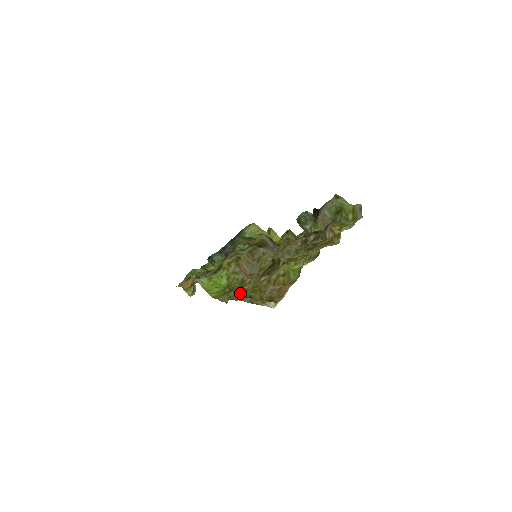
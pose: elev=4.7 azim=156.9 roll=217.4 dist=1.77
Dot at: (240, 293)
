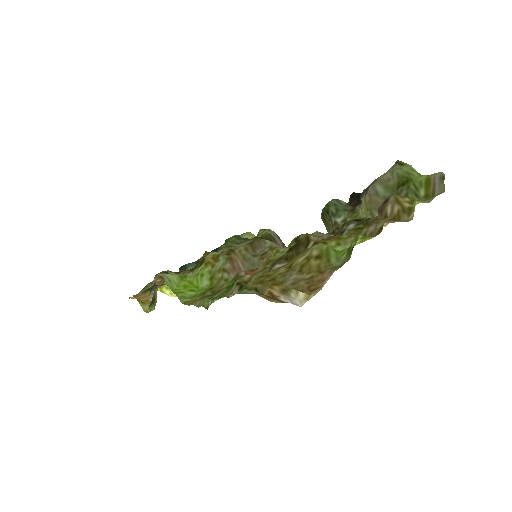
Dot at: (236, 284)
